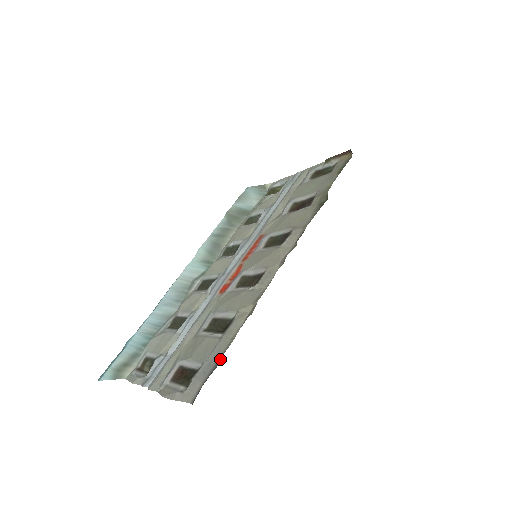
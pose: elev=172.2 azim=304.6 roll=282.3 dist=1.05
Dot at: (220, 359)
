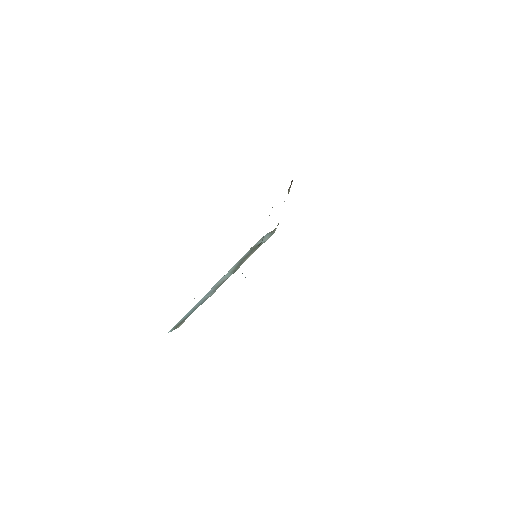
Dot at: occluded
